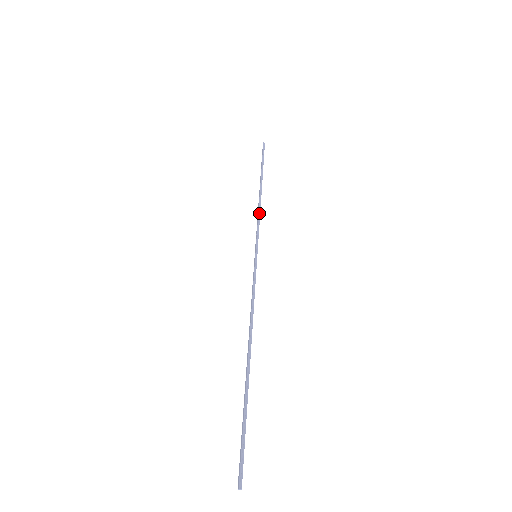
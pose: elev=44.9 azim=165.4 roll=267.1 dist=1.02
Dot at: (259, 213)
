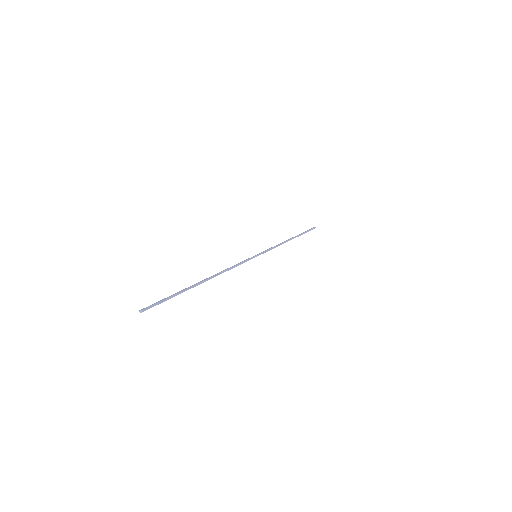
Dot at: (279, 245)
